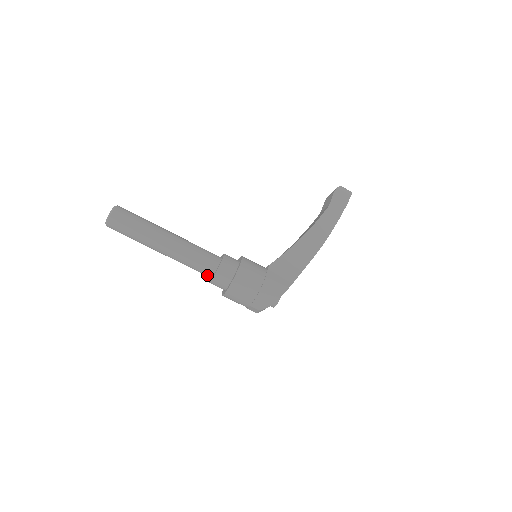
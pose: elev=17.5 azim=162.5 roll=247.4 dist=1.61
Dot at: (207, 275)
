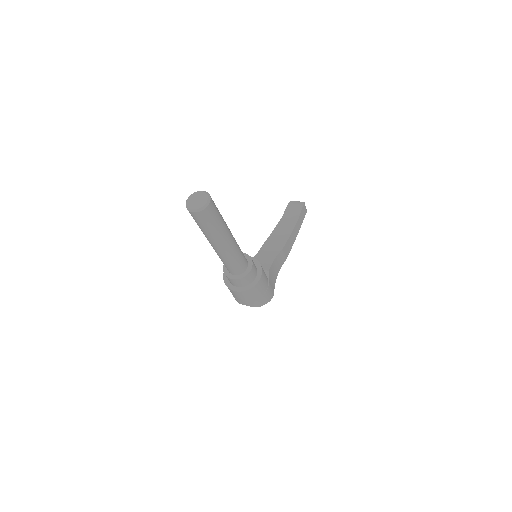
Dot at: (232, 272)
